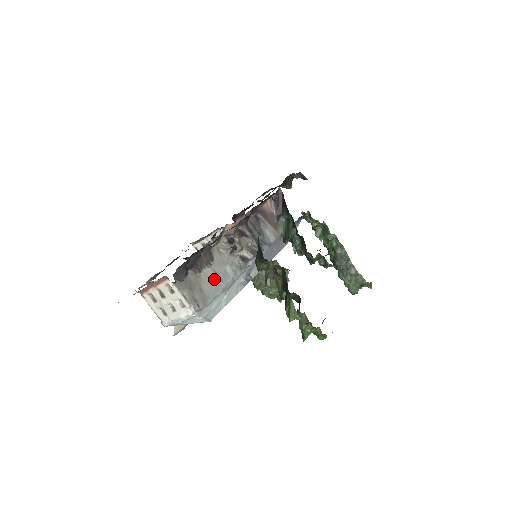
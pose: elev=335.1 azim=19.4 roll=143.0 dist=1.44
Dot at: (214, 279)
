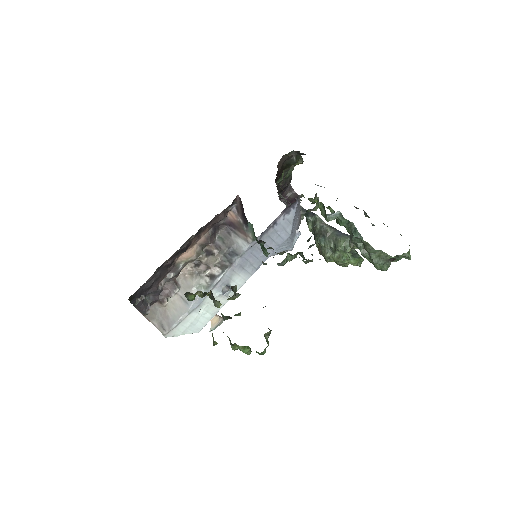
Dot at: (180, 304)
